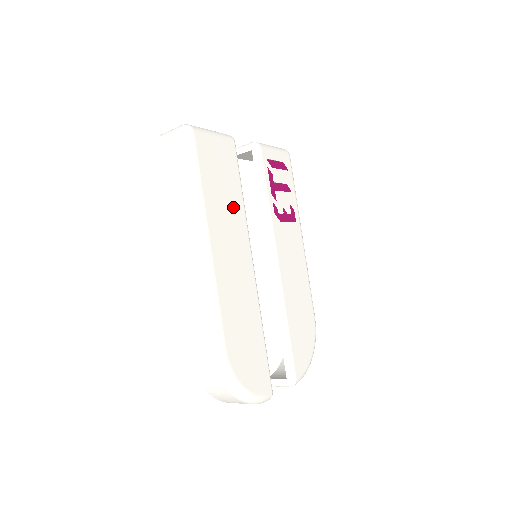
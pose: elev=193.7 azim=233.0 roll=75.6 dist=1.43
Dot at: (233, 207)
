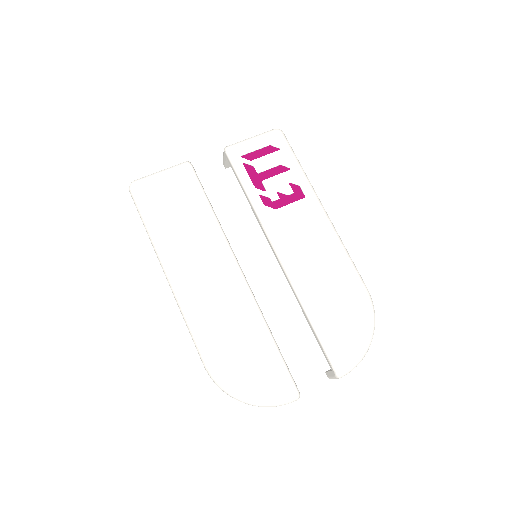
Dot at: (199, 227)
